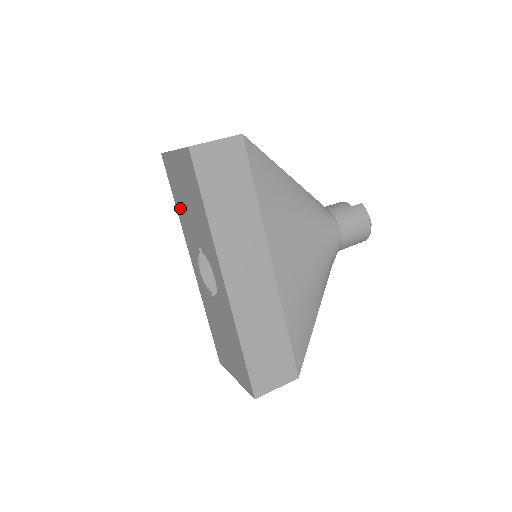
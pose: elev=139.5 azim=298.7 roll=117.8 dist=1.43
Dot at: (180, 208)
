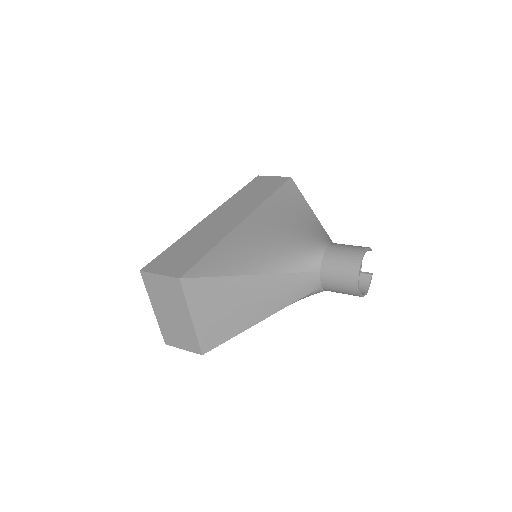
Dot at: occluded
